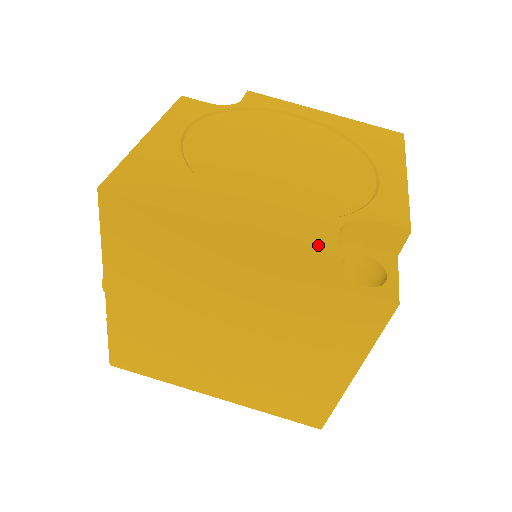
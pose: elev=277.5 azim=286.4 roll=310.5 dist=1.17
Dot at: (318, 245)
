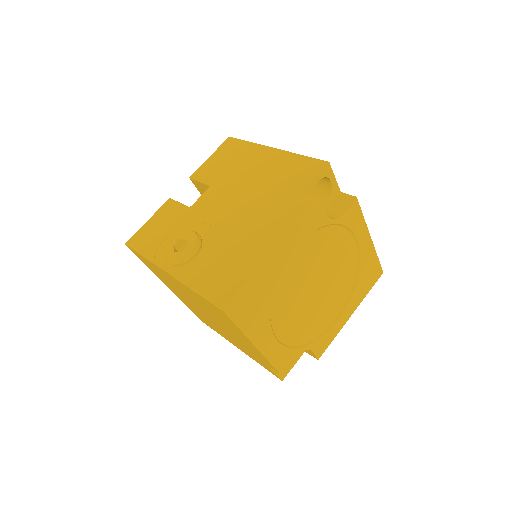
Dot at: (281, 367)
